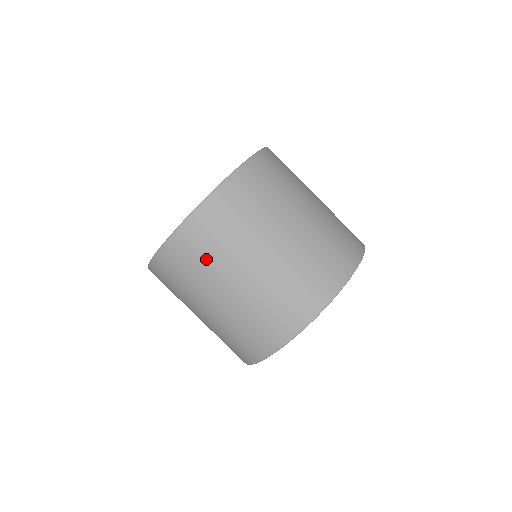
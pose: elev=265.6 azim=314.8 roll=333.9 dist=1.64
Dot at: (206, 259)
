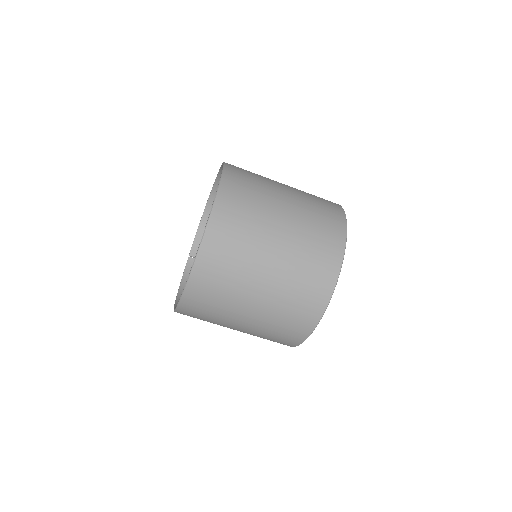
Dot at: (209, 319)
